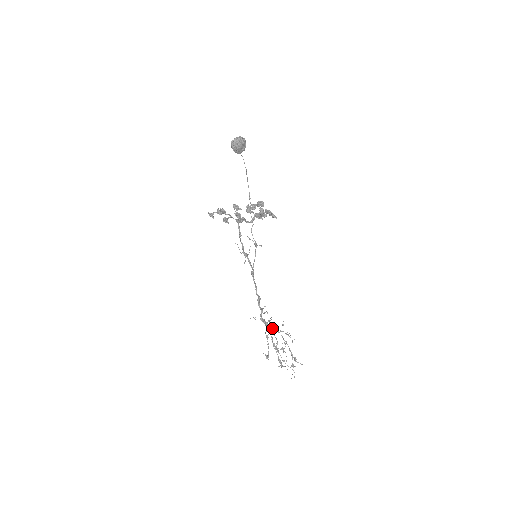
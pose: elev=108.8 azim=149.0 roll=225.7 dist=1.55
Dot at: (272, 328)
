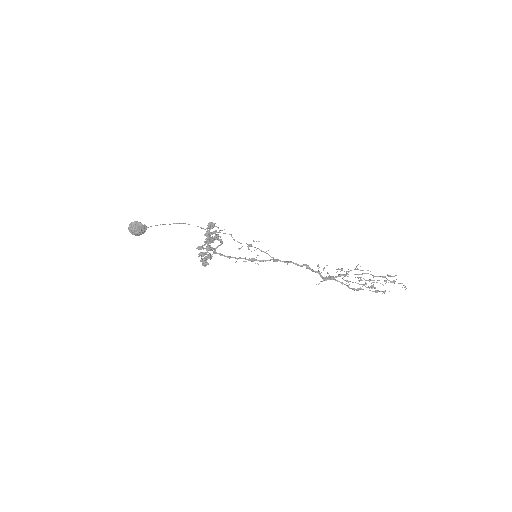
Dot at: (340, 276)
